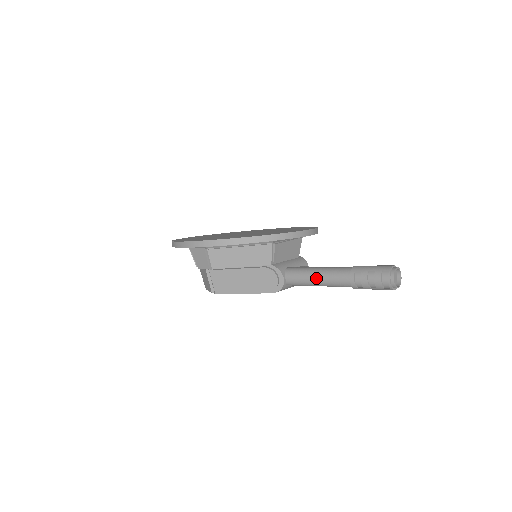
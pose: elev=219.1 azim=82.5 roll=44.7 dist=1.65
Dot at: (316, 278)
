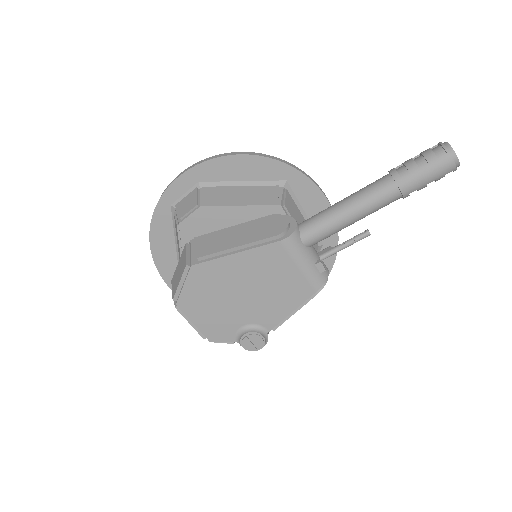
Dot at: (343, 200)
